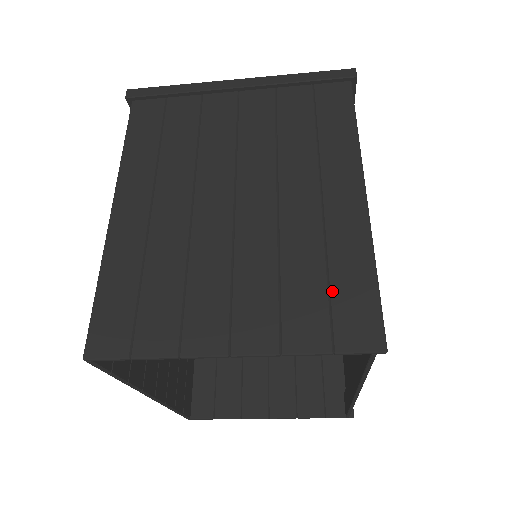
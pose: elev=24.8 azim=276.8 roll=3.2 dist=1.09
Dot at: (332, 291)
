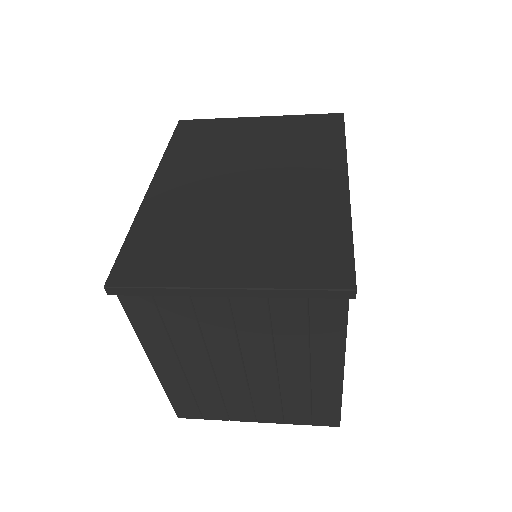
Dot at: (313, 410)
